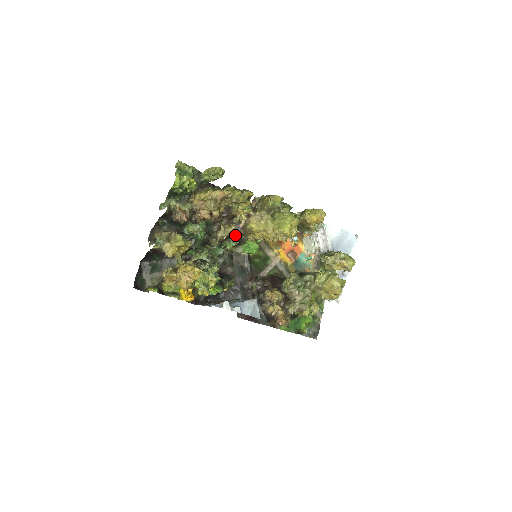
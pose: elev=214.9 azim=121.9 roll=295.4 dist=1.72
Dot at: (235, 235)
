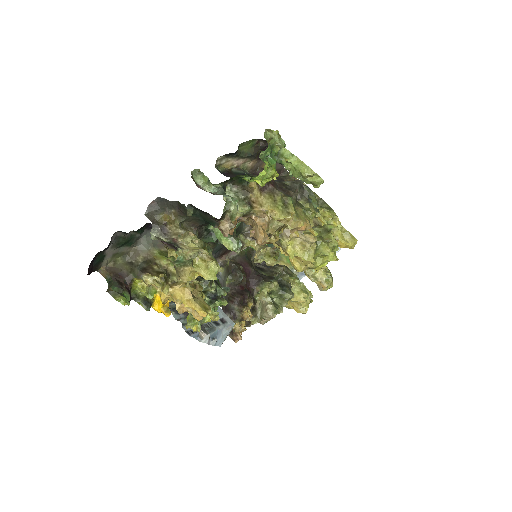
Dot at: occluded
